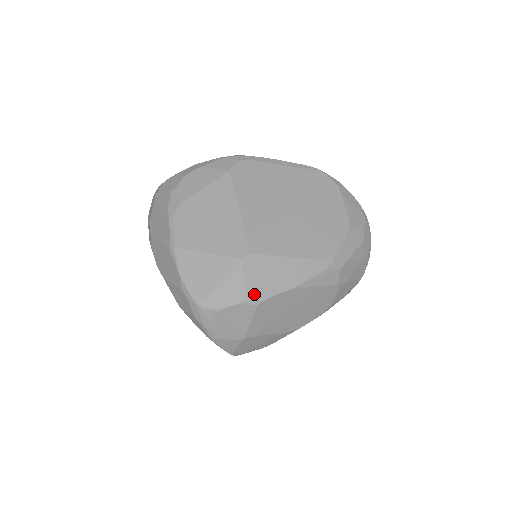
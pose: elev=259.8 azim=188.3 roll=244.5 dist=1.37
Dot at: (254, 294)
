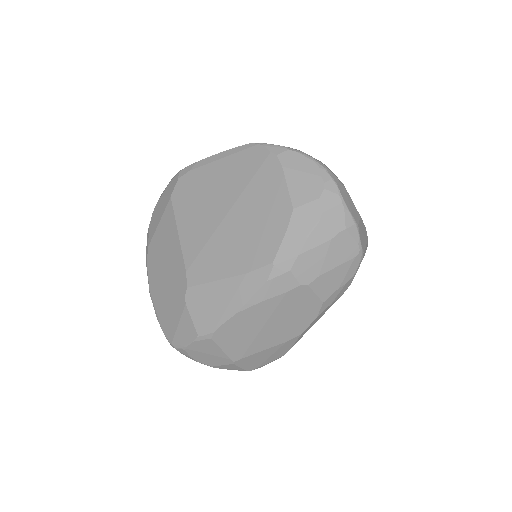
Dot at: (202, 329)
